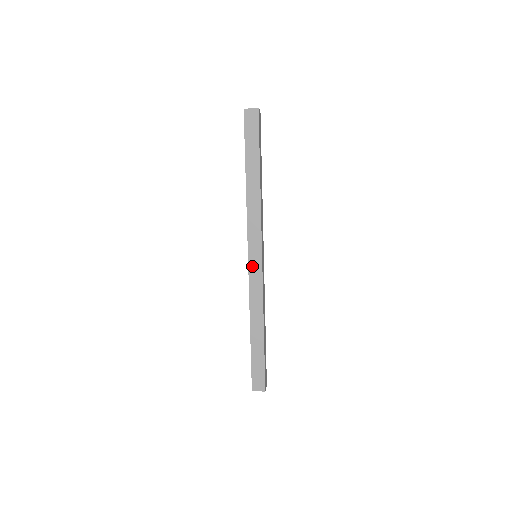
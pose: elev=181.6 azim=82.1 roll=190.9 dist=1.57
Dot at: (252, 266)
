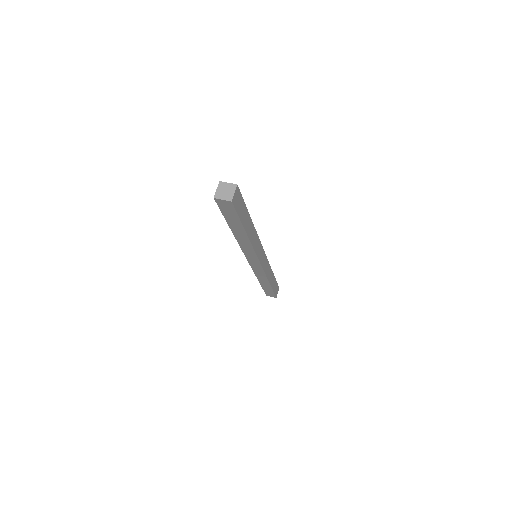
Dot at: (252, 264)
